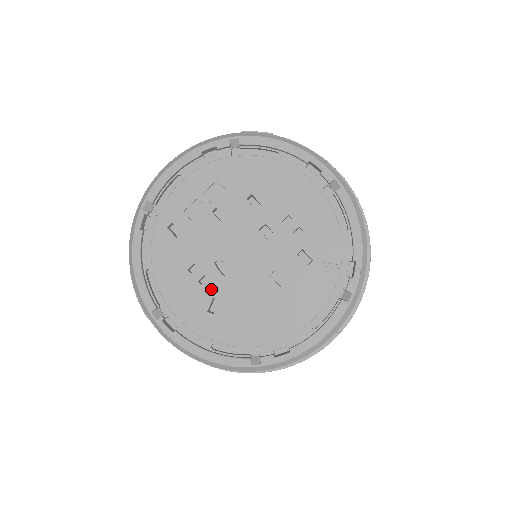
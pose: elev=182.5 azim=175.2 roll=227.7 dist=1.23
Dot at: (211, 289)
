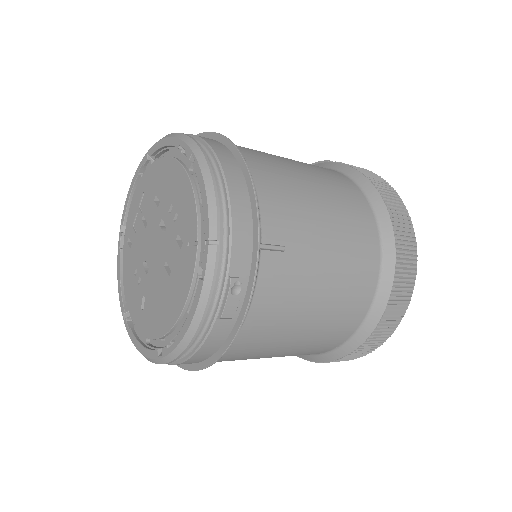
Dot at: (142, 288)
